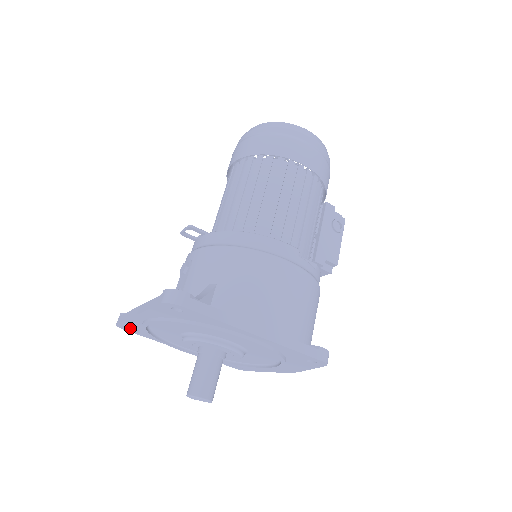
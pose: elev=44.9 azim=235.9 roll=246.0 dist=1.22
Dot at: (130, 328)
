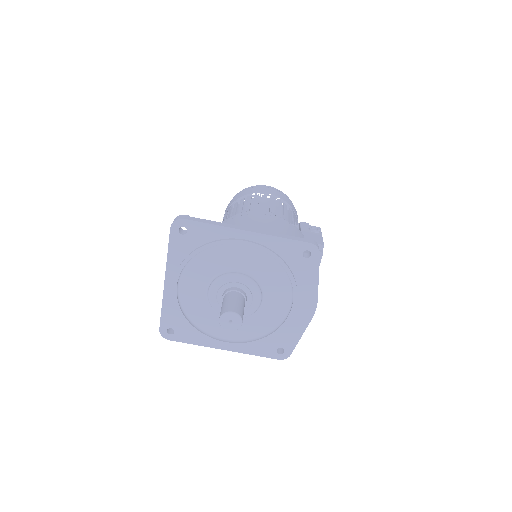
Dot at: (172, 333)
